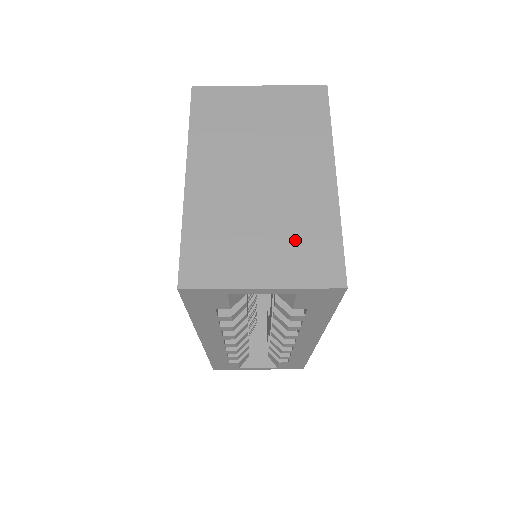
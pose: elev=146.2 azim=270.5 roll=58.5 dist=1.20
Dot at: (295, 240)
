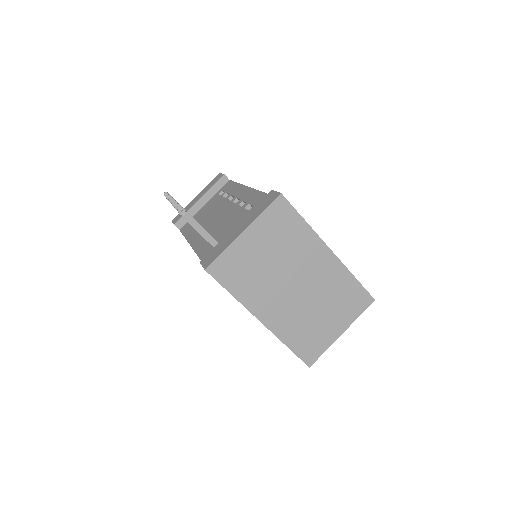
Dot at: (339, 301)
